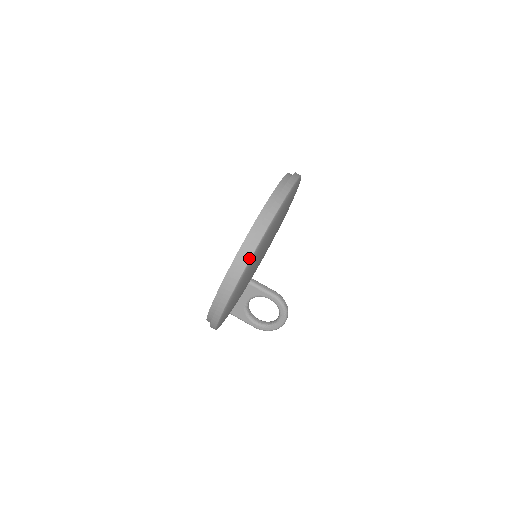
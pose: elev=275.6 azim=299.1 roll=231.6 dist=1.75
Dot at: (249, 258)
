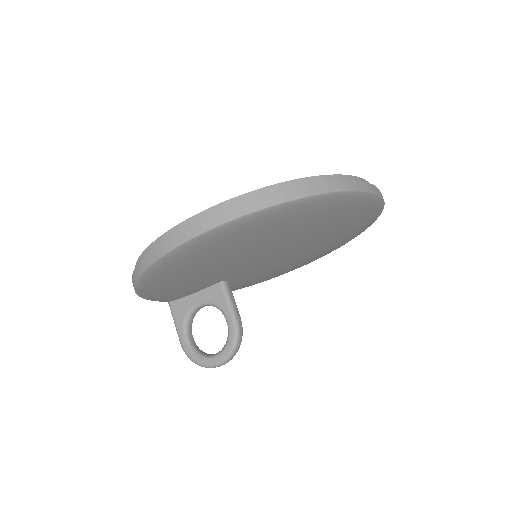
Dot at: (254, 209)
